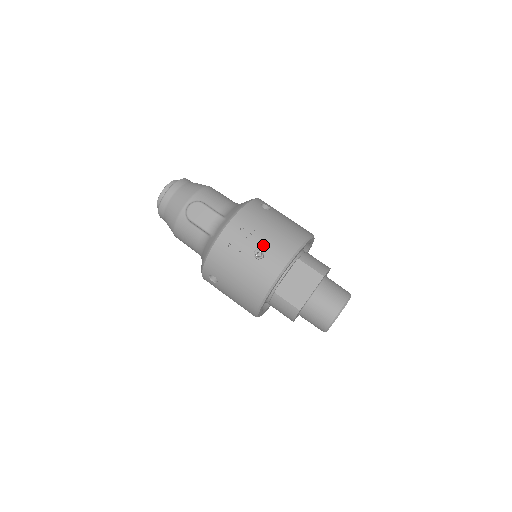
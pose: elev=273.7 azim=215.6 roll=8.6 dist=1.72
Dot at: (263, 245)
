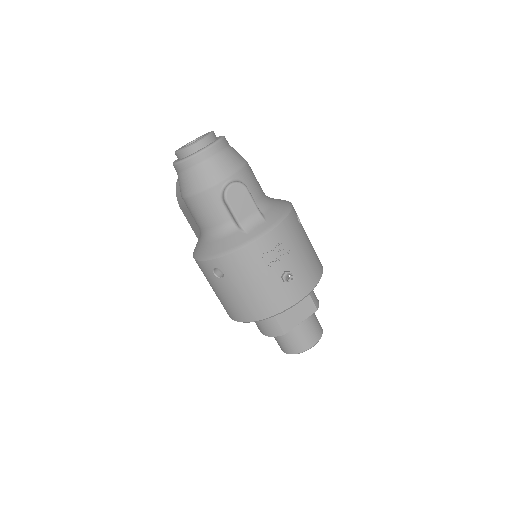
Dot at: (294, 268)
